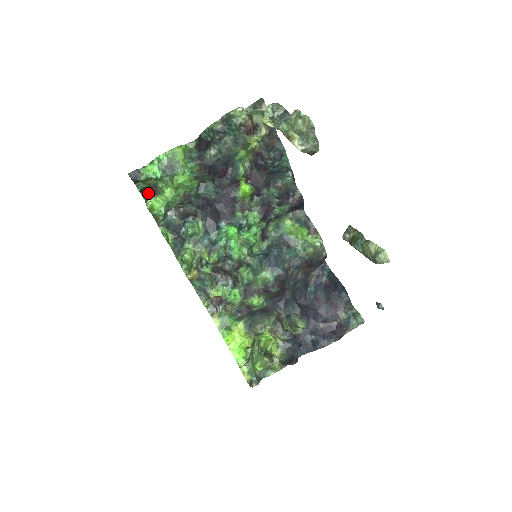
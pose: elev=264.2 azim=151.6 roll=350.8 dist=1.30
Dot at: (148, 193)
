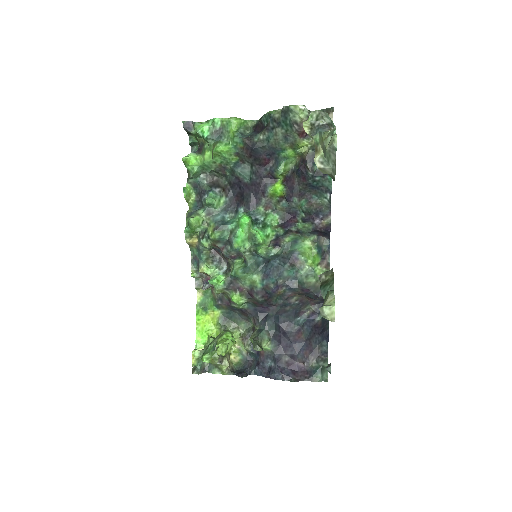
Dot at: occluded
